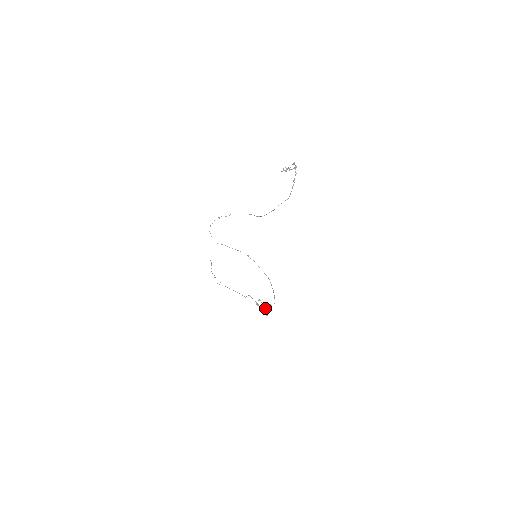
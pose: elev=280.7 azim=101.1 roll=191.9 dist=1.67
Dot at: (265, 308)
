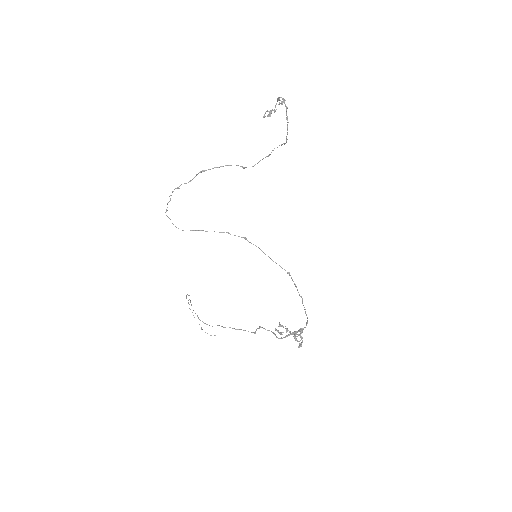
Dot at: (294, 334)
